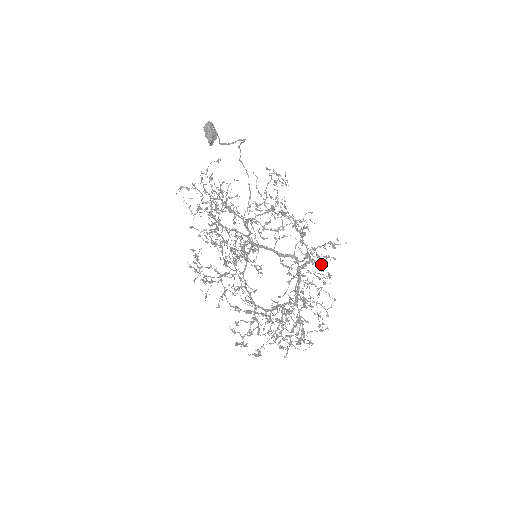
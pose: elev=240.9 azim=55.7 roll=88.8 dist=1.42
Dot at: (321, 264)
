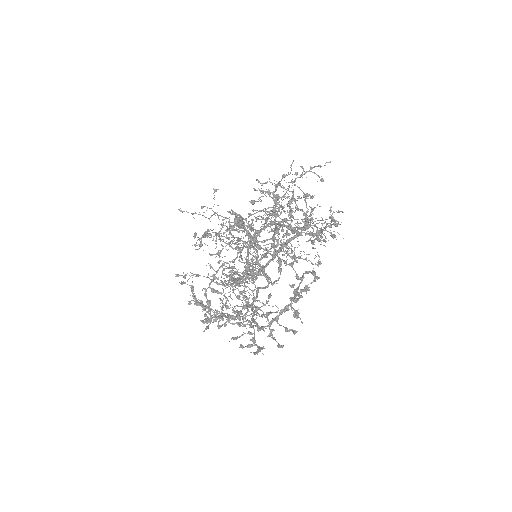
Dot at: occluded
